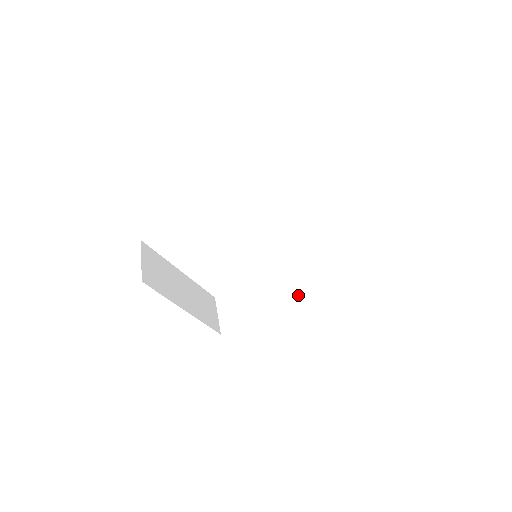
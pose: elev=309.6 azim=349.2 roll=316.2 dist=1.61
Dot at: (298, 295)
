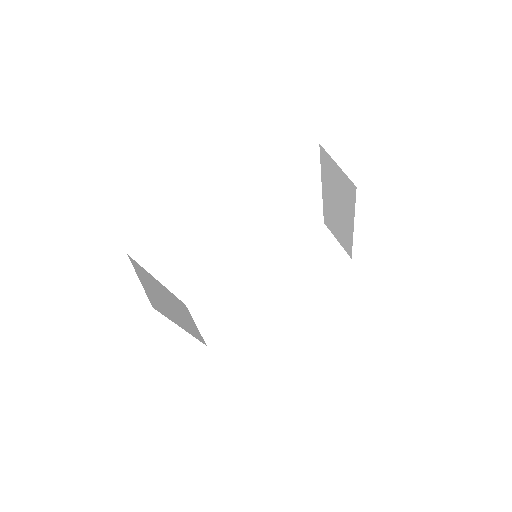
Dot at: (287, 290)
